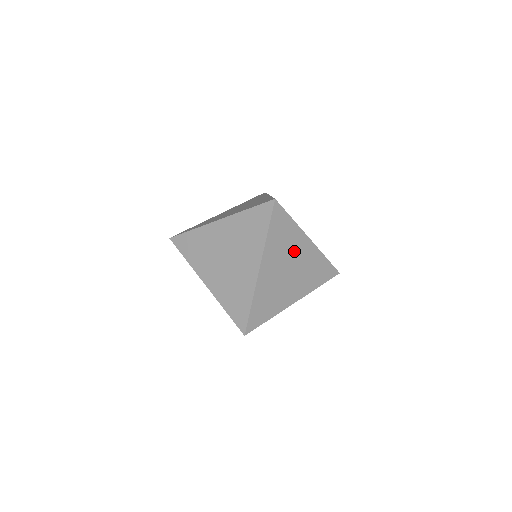
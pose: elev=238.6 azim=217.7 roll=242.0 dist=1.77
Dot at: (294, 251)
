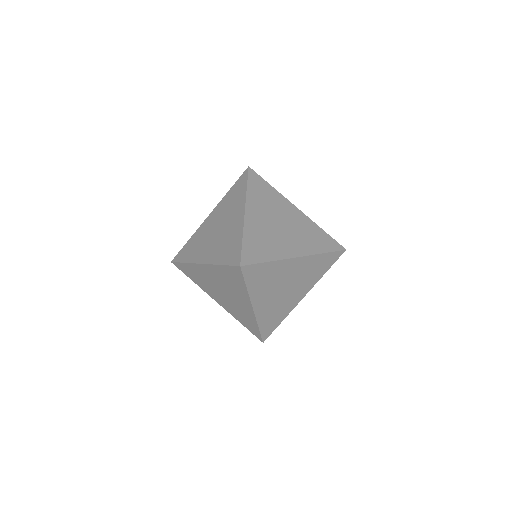
Dot at: (283, 276)
